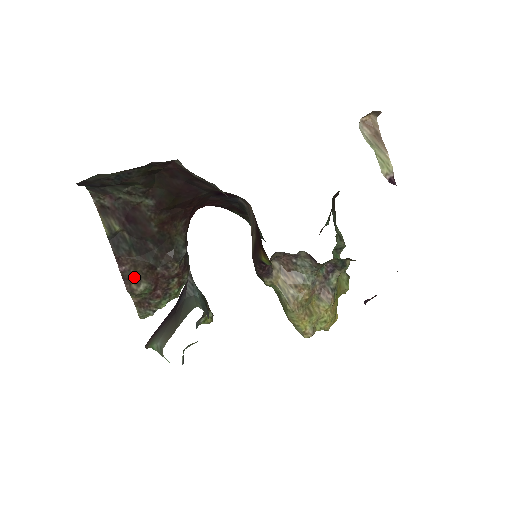
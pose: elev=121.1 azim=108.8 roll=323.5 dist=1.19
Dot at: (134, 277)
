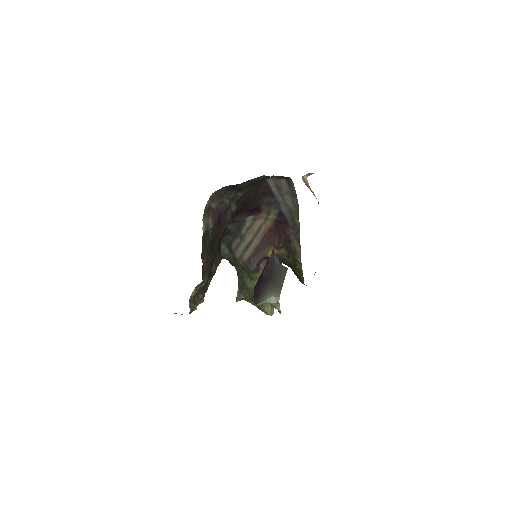
Dot at: (204, 270)
